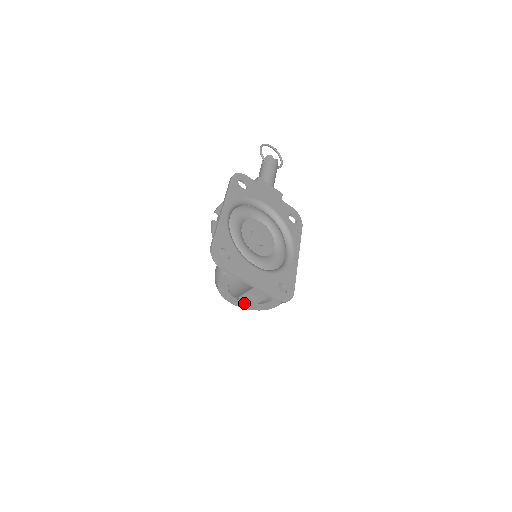
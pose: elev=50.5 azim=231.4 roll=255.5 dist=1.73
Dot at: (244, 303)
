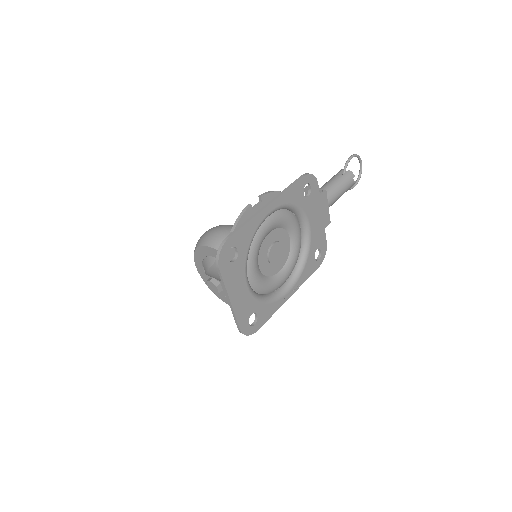
Dot at: (207, 284)
